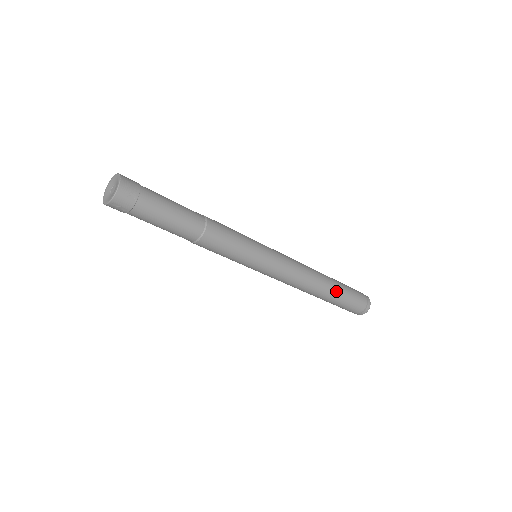
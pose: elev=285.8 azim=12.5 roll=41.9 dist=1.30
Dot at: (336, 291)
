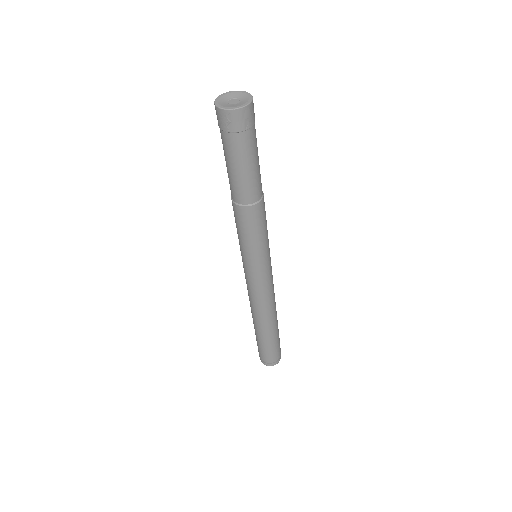
Dot at: (274, 332)
